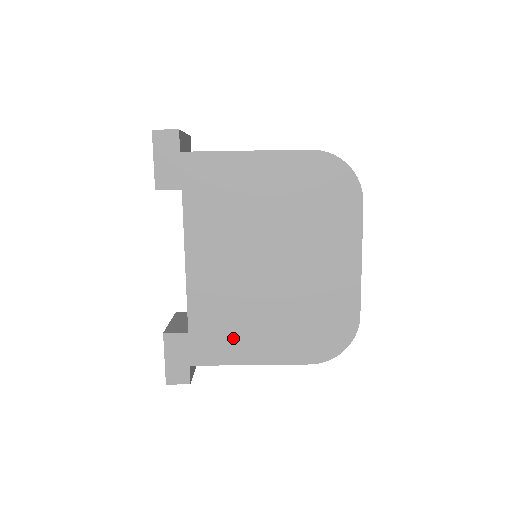
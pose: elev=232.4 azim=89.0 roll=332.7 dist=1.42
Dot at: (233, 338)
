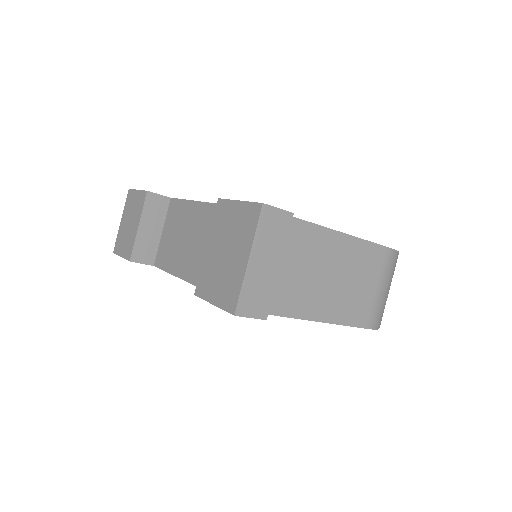
Dot at: occluded
